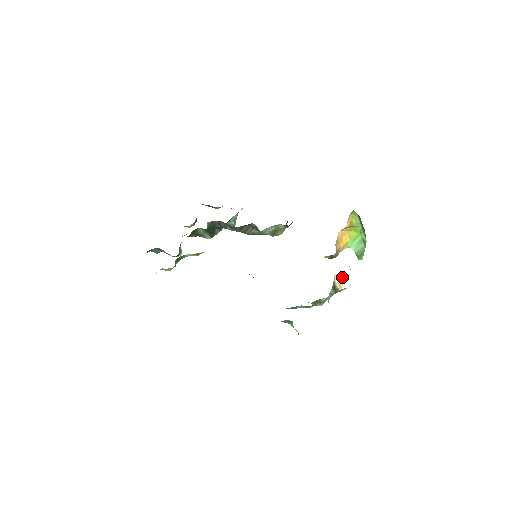
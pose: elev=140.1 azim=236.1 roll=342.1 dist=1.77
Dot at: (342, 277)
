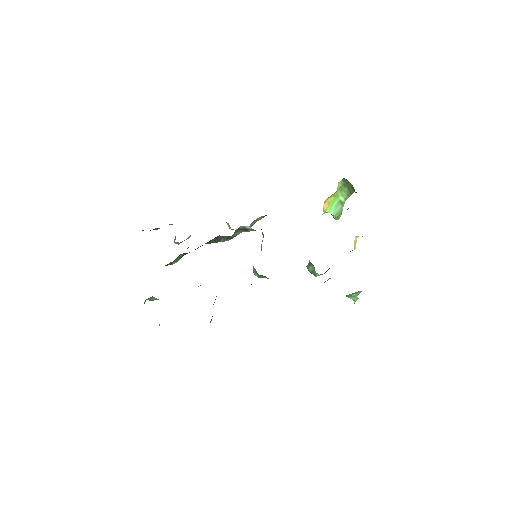
Dot at: (356, 238)
